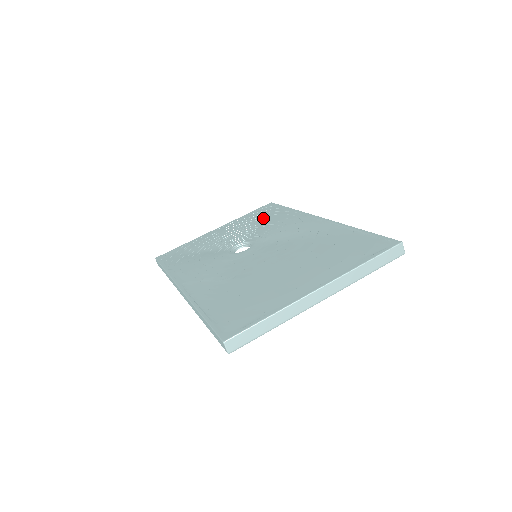
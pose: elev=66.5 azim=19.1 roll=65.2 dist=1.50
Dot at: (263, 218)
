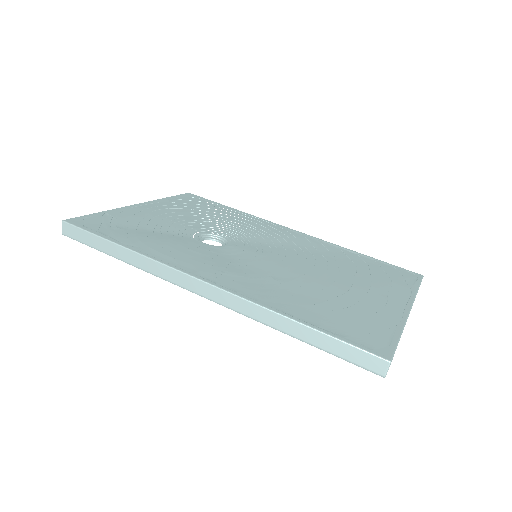
Dot at: (205, 210)
